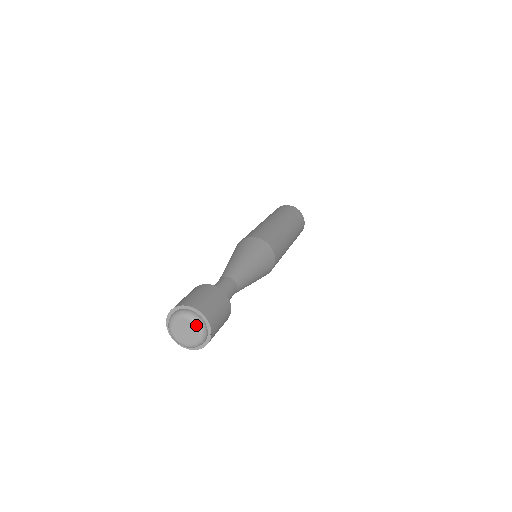
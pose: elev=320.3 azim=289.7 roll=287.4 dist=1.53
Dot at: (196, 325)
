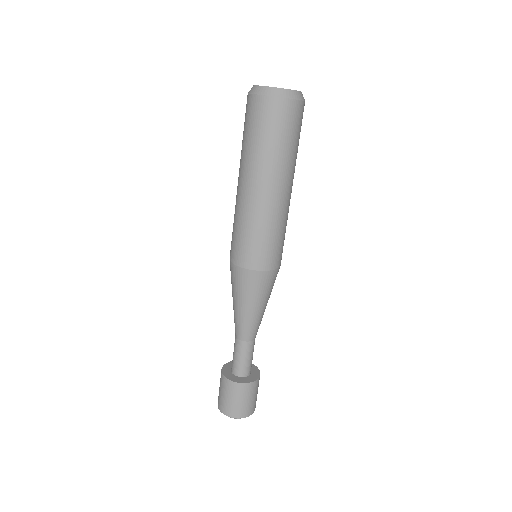
Dot at: occluded
